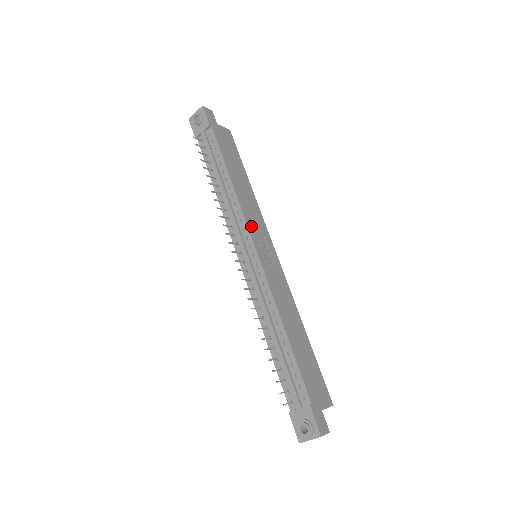
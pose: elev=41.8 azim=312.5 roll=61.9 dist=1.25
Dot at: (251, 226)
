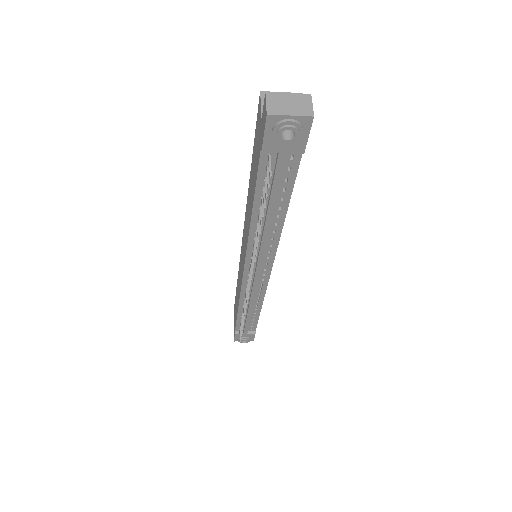
Dot at: occluded
